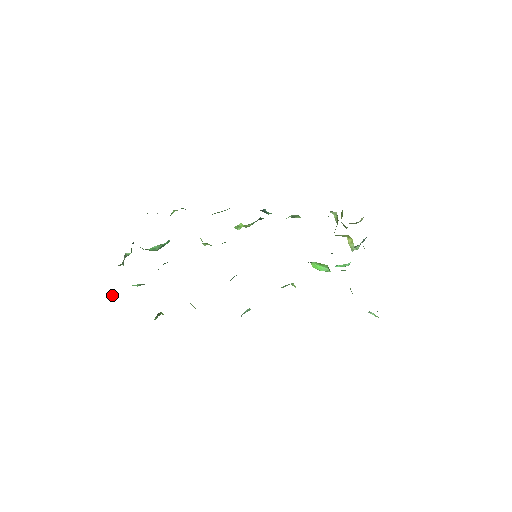
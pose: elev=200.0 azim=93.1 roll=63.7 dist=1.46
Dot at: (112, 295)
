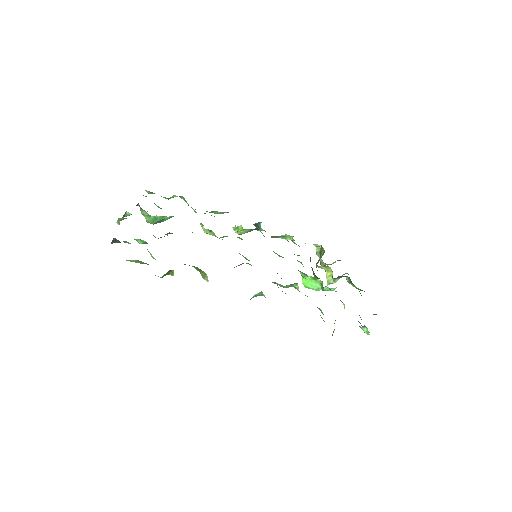
Dot at: (114, 242)
